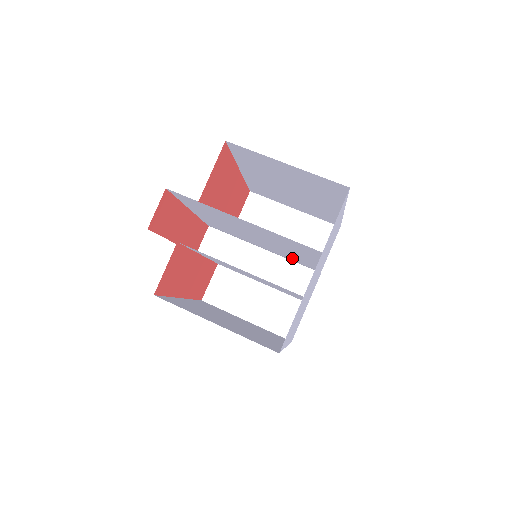
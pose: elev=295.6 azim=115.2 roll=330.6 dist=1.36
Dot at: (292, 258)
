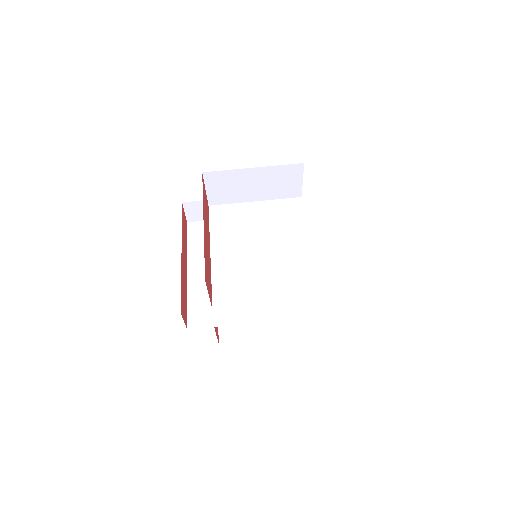
Dot at: (275, 211)
